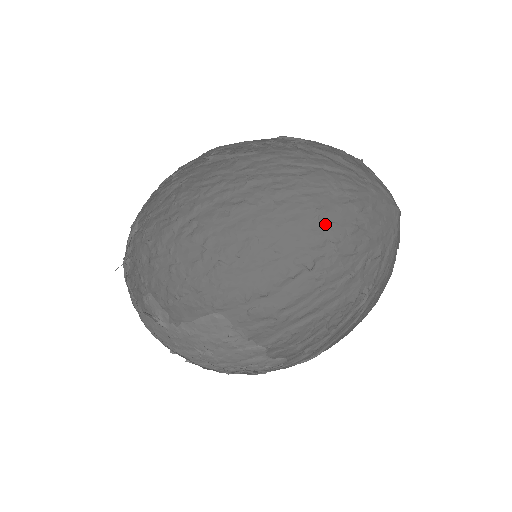
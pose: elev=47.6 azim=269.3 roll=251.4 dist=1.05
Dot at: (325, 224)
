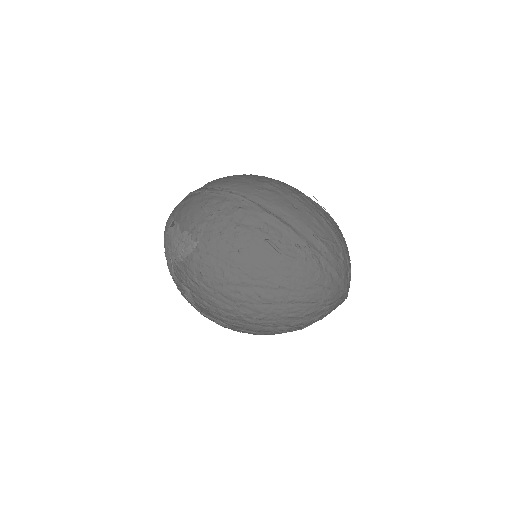
Dot at: (305, 319)
